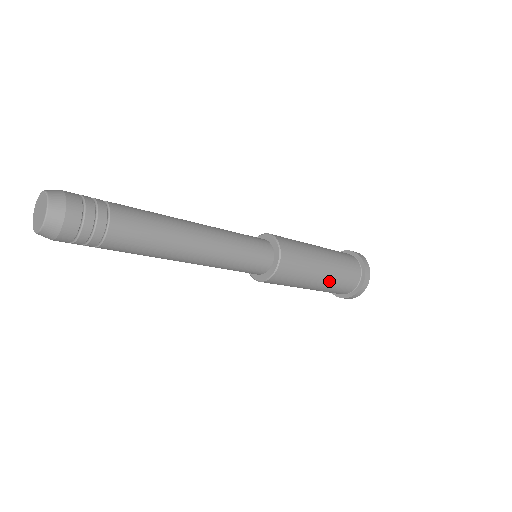
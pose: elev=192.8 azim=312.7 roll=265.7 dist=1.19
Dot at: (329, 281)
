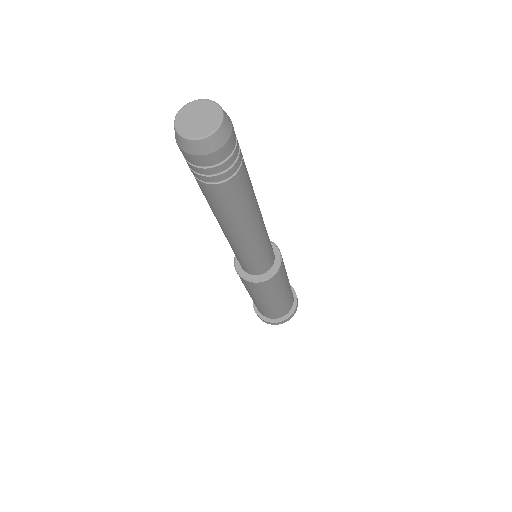
Dot at: (267, 307)
